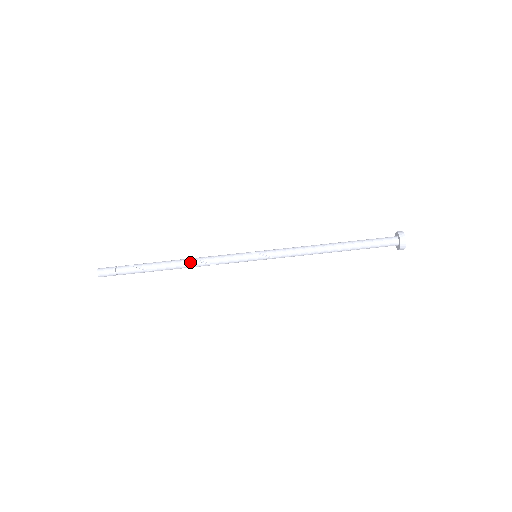
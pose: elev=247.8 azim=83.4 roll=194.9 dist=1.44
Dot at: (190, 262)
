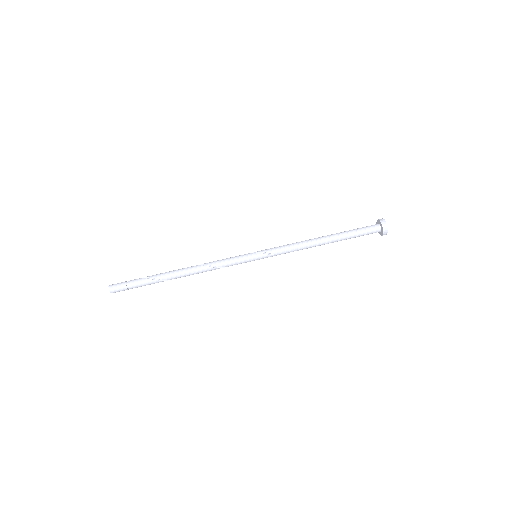
Dot at: (196, 267)
